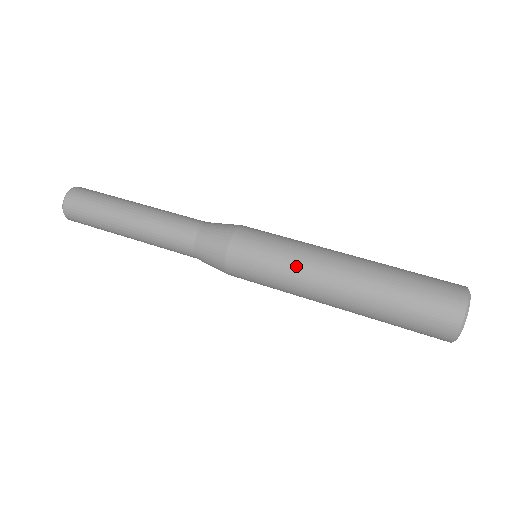
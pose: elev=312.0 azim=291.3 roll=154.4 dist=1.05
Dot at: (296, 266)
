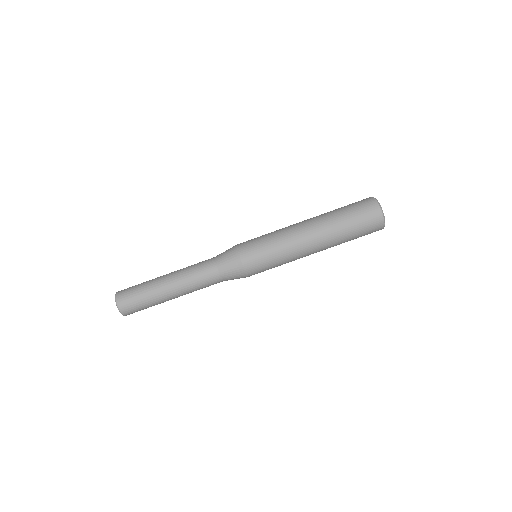
Dot at: (287, 251)
